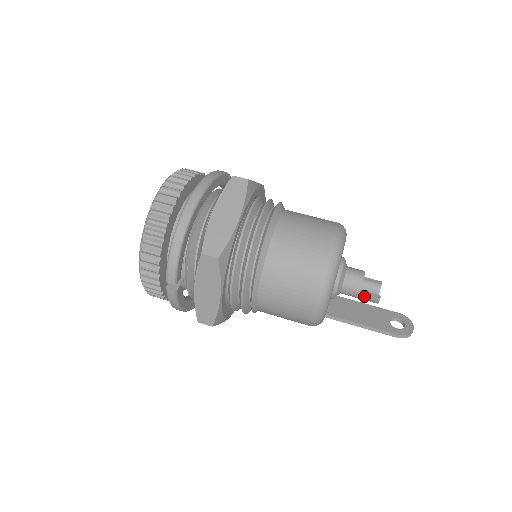
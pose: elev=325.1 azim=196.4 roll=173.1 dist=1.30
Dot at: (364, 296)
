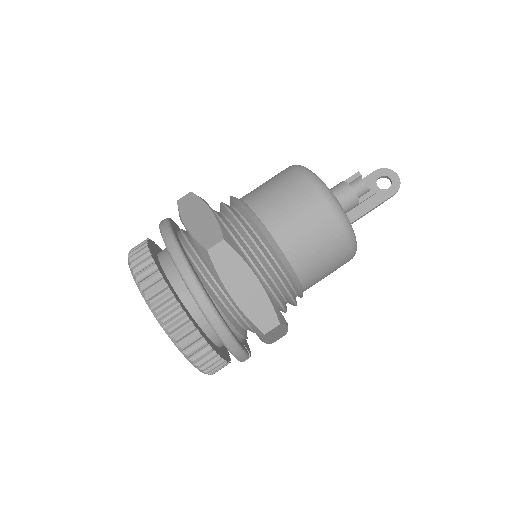
Dot at: occluded
